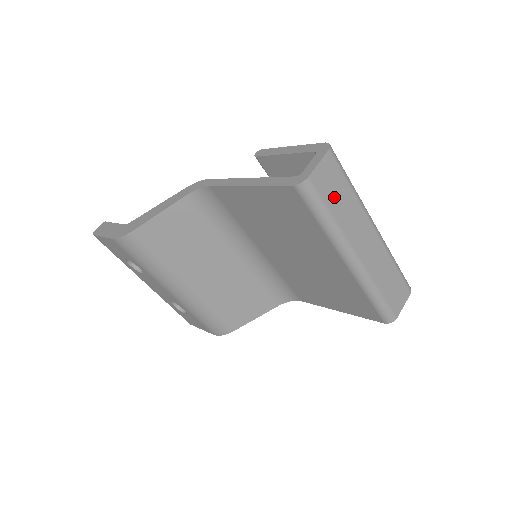
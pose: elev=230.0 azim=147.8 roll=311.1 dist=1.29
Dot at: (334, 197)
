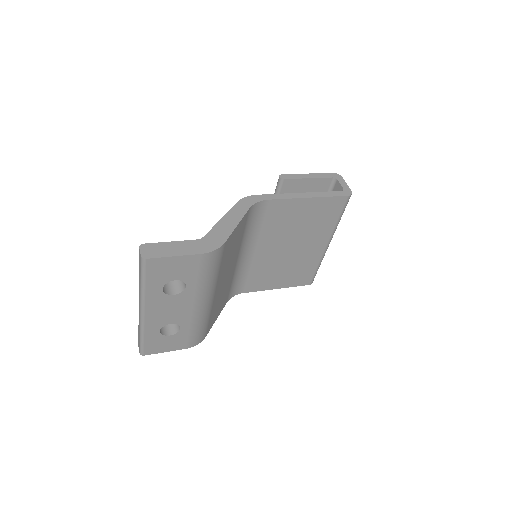
Dot at: occluded
